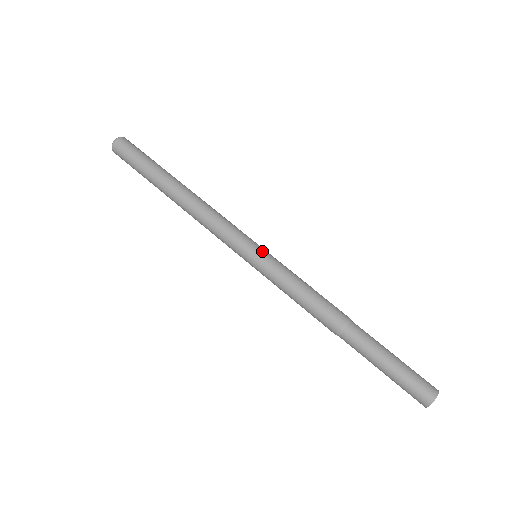
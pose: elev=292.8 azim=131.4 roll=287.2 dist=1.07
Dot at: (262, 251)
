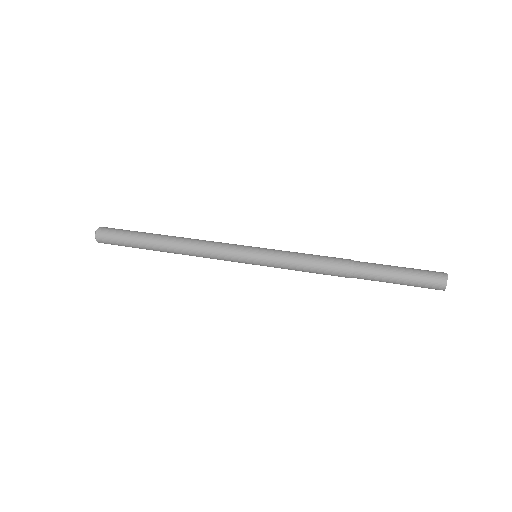
Dot at: occluded
